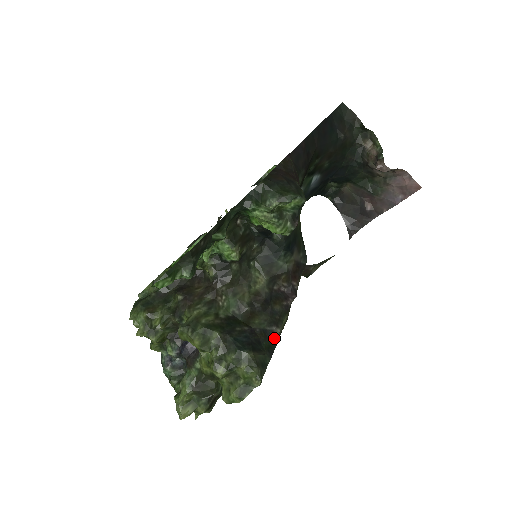
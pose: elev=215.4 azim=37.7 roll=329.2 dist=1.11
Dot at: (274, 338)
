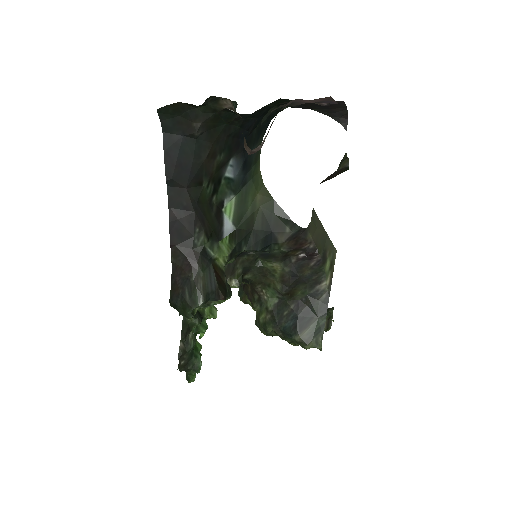
Dot at: (323, 293)
